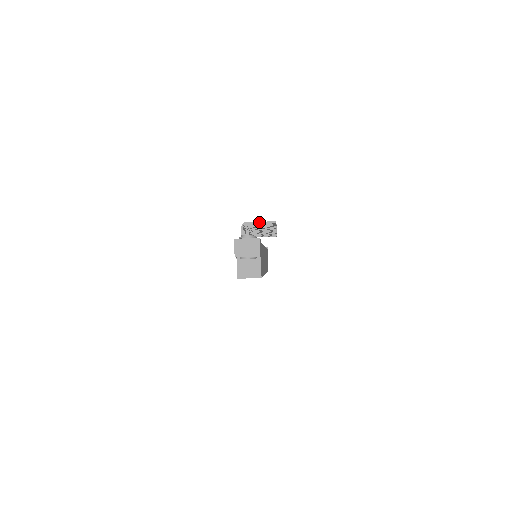
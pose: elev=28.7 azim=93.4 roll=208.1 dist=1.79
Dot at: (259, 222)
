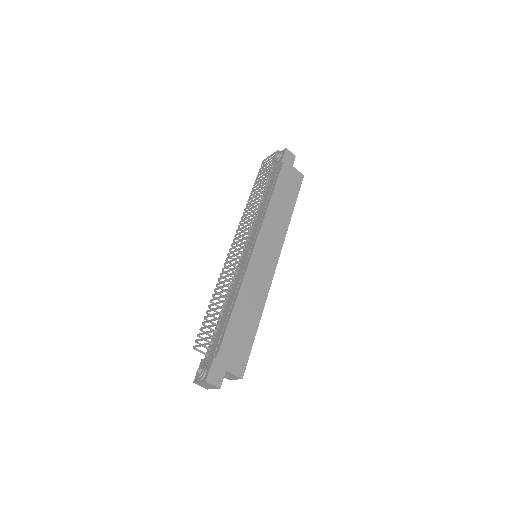
Dot at: (200, 346)
